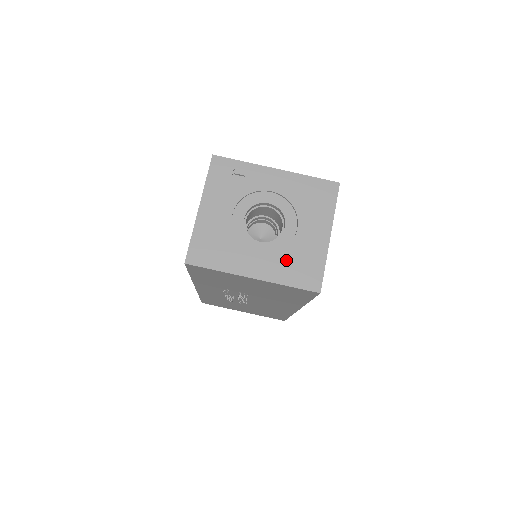
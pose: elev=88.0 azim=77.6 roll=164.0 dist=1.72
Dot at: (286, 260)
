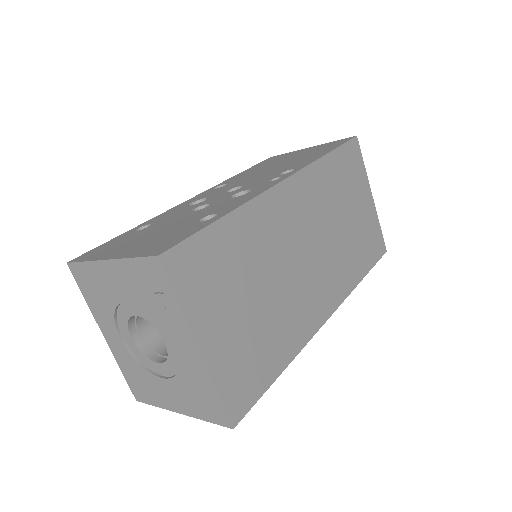
Dot at: (134, 368)
